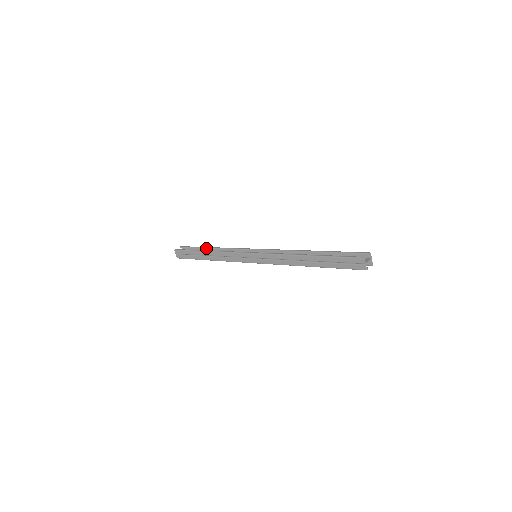
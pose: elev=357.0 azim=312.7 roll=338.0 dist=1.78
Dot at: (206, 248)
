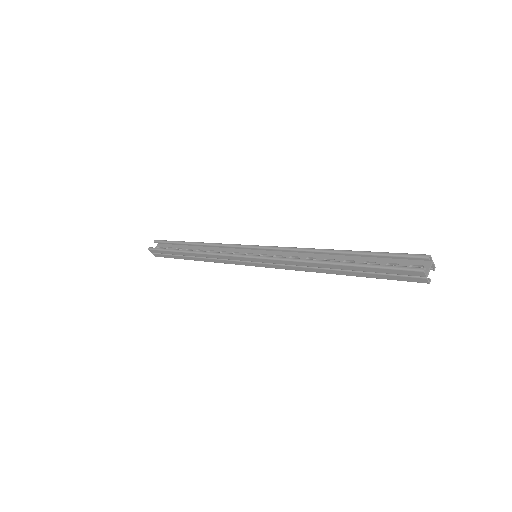
Dot at: (186, 244)
